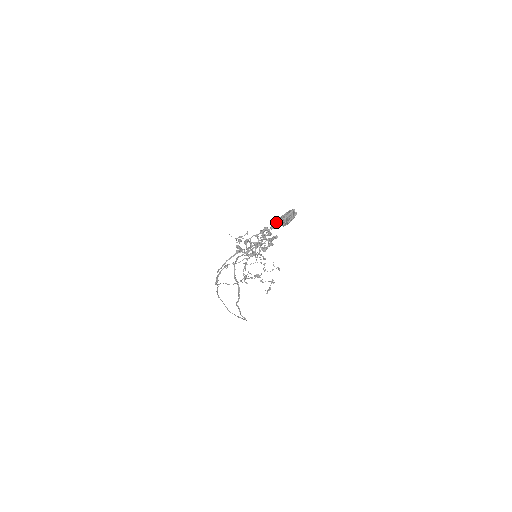
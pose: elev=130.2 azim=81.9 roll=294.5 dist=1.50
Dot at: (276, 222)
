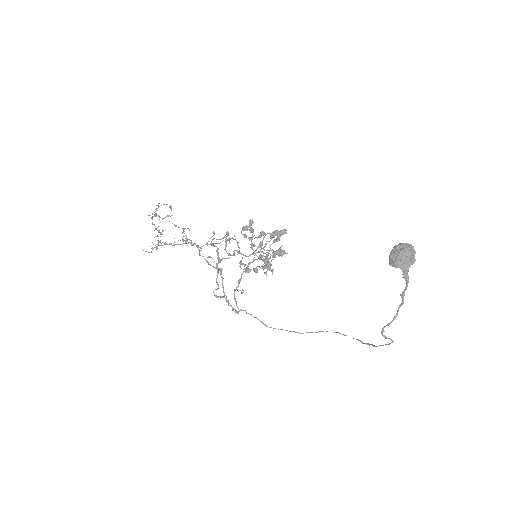
Dot at: (398, 267)
